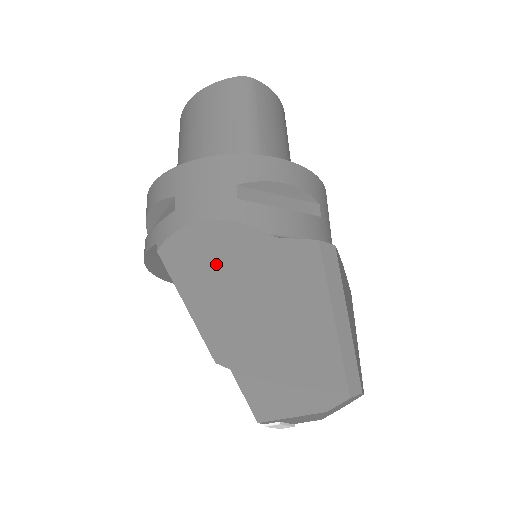
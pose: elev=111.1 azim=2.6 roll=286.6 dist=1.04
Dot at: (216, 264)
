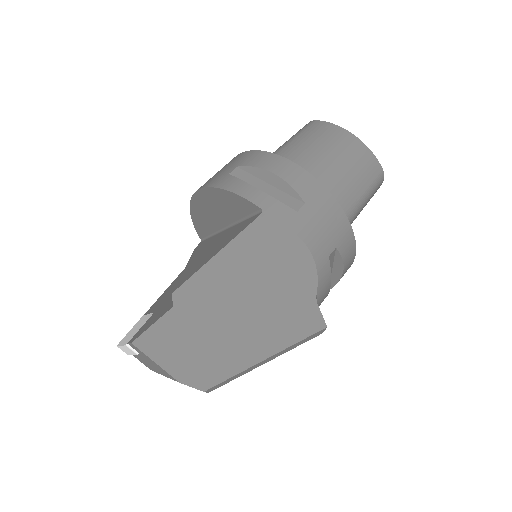
Dot at: (271, 266)
